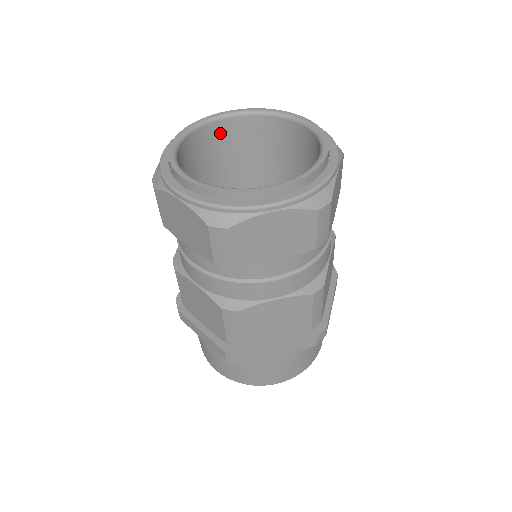
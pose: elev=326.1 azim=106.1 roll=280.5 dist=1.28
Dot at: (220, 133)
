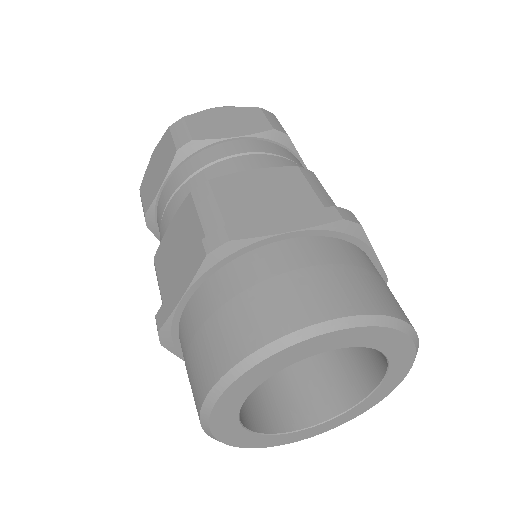
Dot at: occluded
